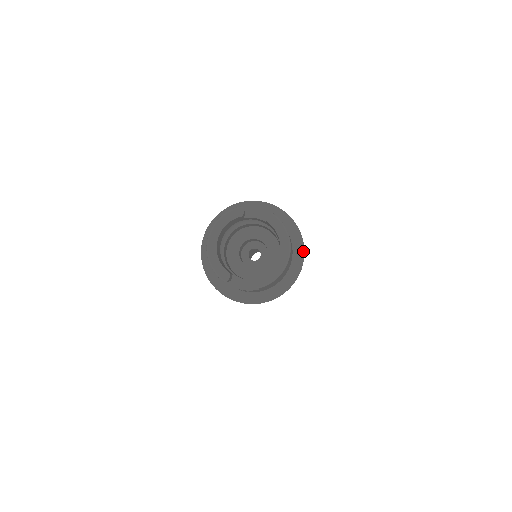
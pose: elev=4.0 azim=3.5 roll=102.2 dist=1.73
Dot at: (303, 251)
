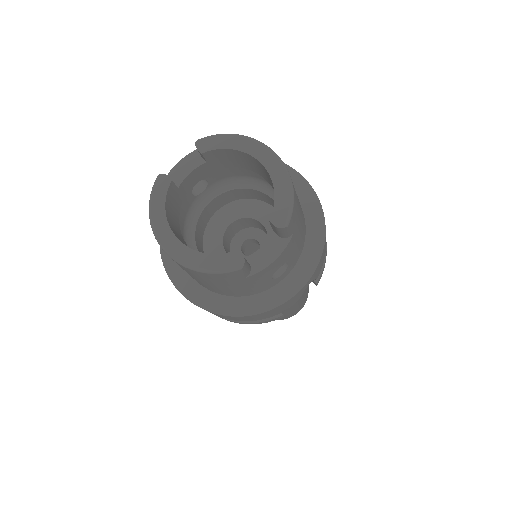
Dot at: occluded
